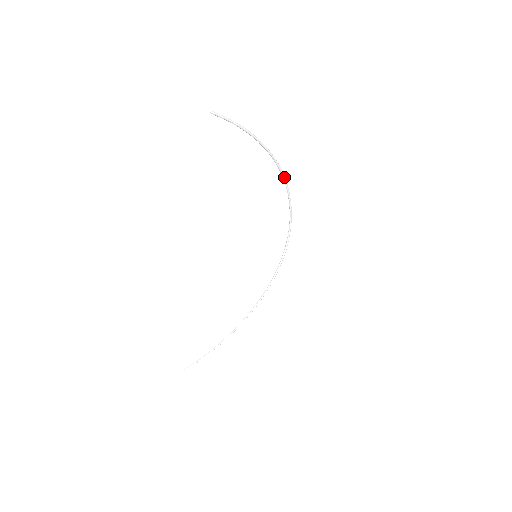
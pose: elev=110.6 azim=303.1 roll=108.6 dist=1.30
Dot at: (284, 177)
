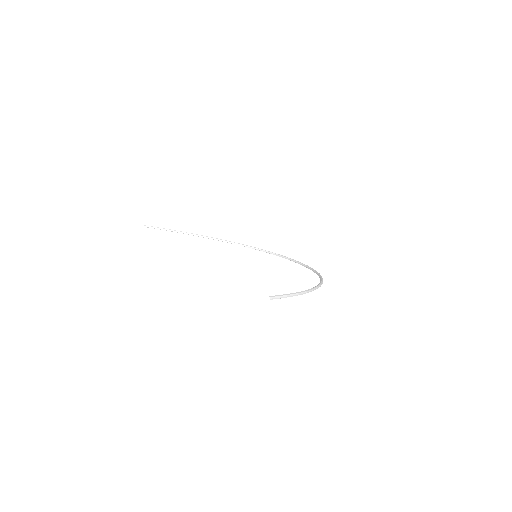
Dot at: occluded
